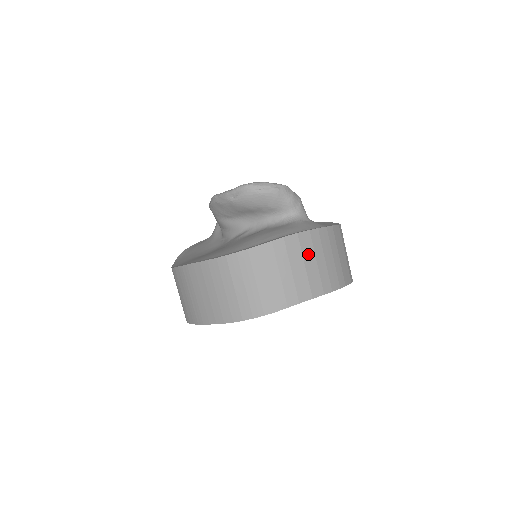
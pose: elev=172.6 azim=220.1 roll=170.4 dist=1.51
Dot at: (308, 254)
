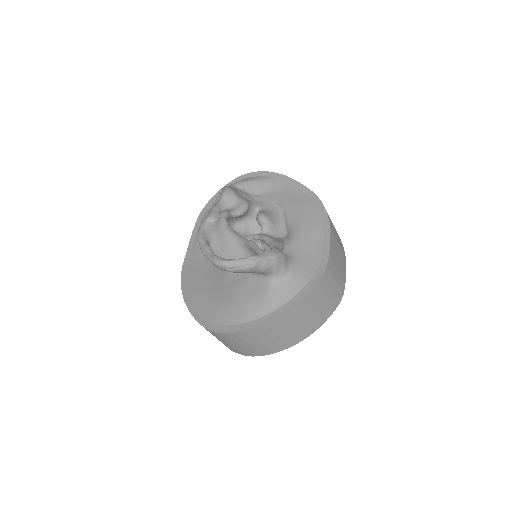
Dot at: (274, 332)
